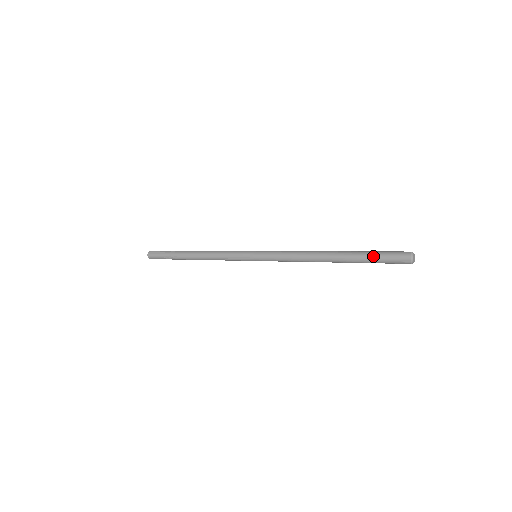
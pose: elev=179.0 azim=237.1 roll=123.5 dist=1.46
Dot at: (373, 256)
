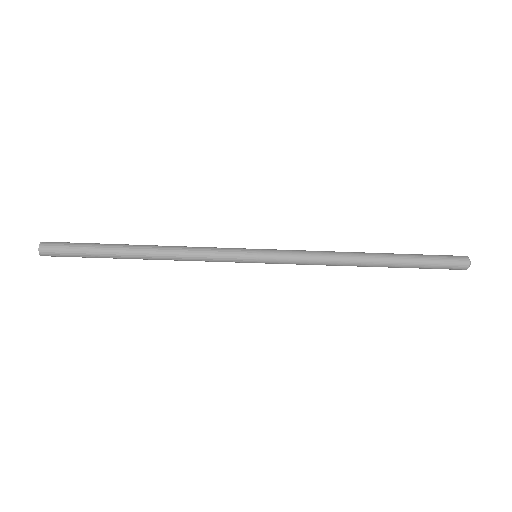
Dot at: (426, 255)
